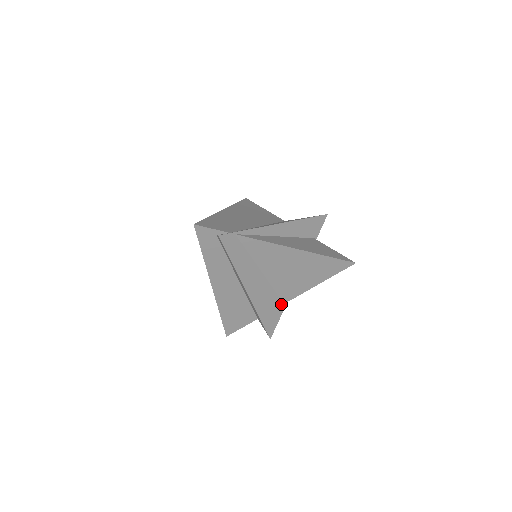
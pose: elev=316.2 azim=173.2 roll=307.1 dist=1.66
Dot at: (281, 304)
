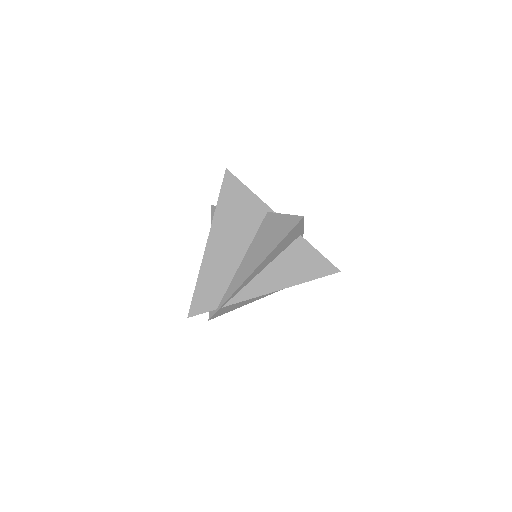
Dot at: occluded
